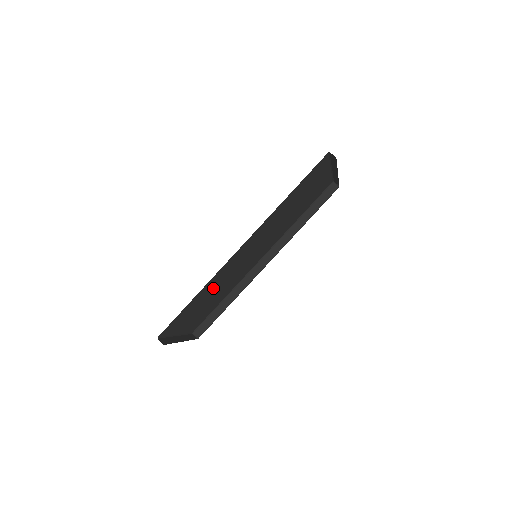
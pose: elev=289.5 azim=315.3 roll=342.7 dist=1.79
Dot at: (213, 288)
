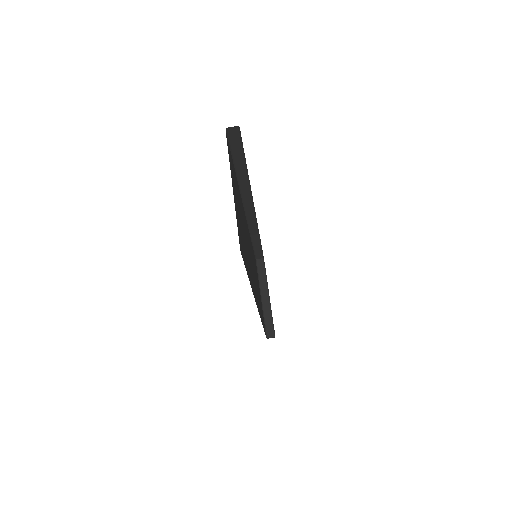
Dot at: occluded
